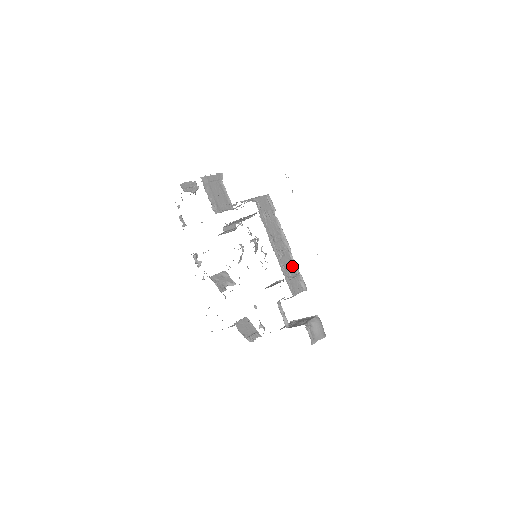
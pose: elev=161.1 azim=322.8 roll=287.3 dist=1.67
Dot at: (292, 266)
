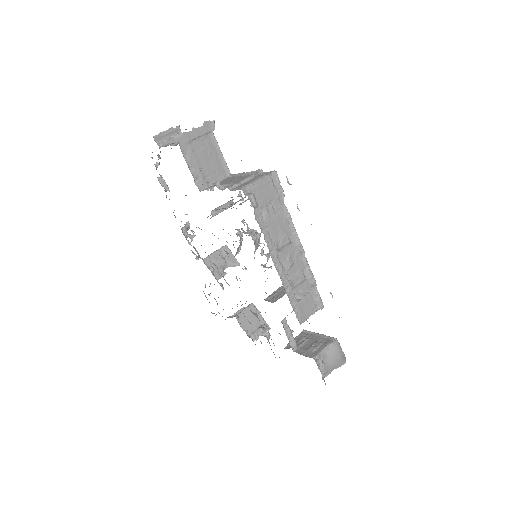
Dot at: (305, 276)
